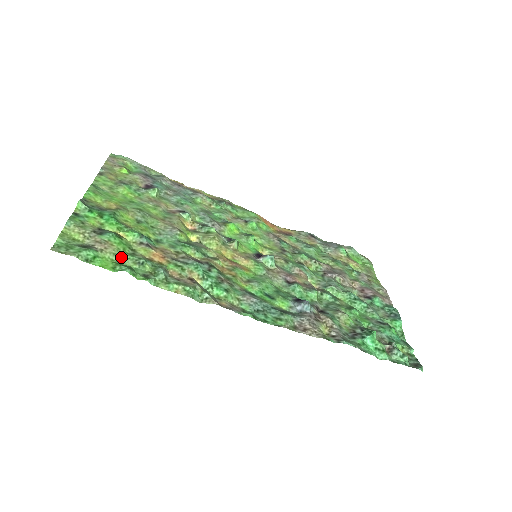
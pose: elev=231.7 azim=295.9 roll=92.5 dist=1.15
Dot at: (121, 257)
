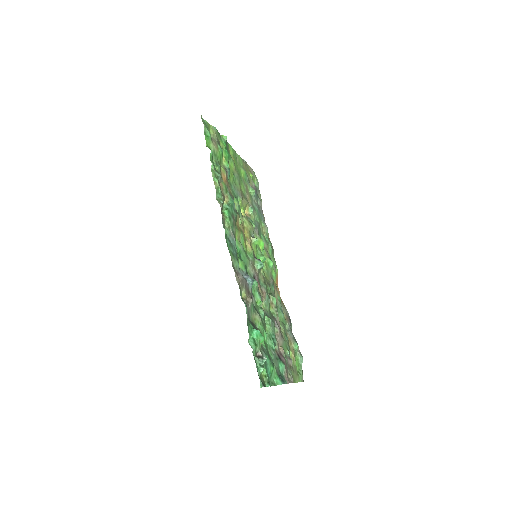
Dot at: (214, 154)
